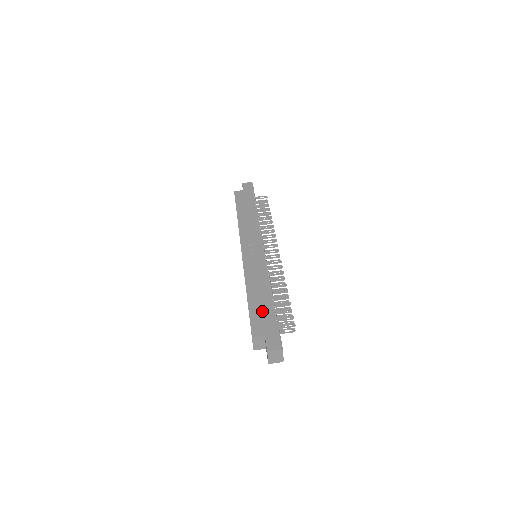
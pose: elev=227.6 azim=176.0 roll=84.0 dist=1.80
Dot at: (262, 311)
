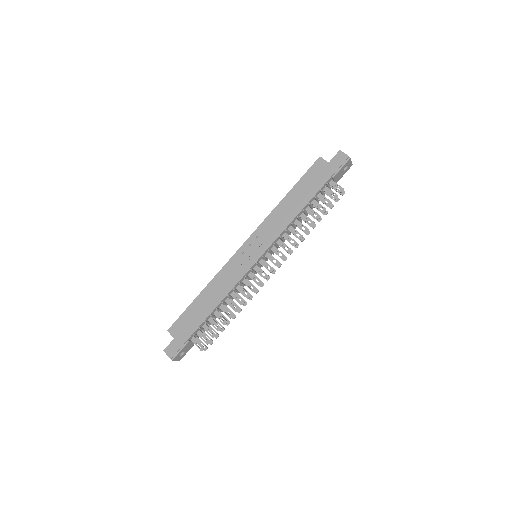
Dot at: (193, 318)
